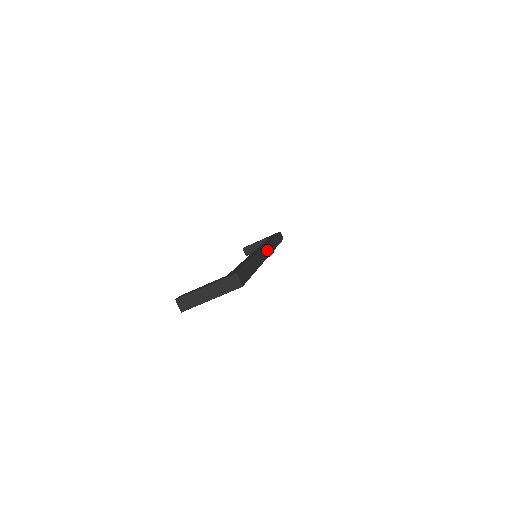
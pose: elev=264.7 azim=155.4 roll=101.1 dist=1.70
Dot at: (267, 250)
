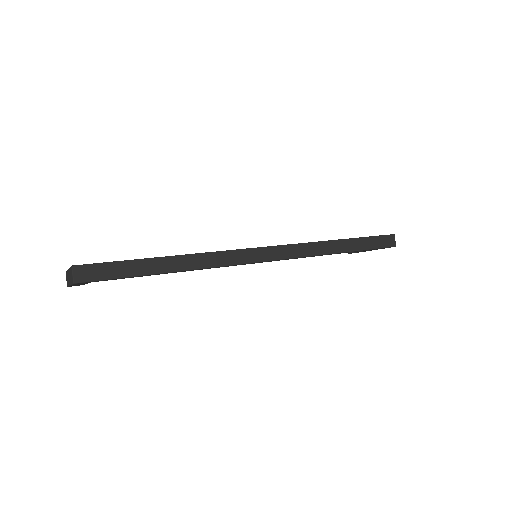
Dot at: (269, 253)
